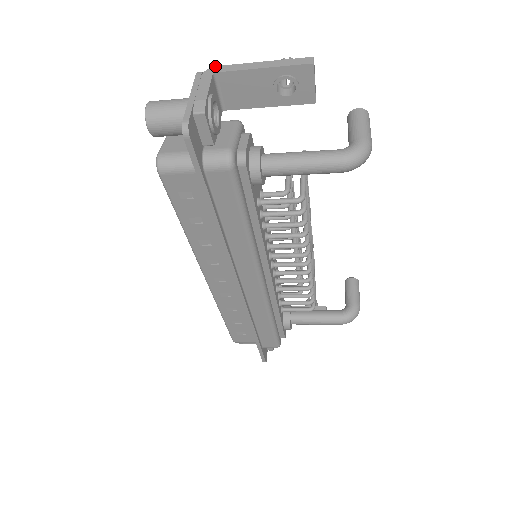
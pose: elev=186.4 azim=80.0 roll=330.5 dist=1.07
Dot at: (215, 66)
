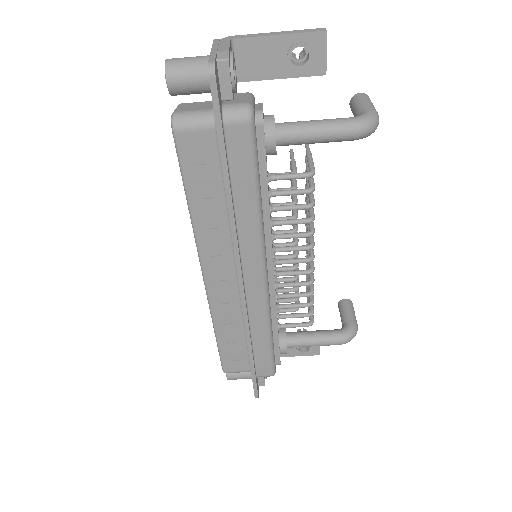
Dot at: (232, 36)
